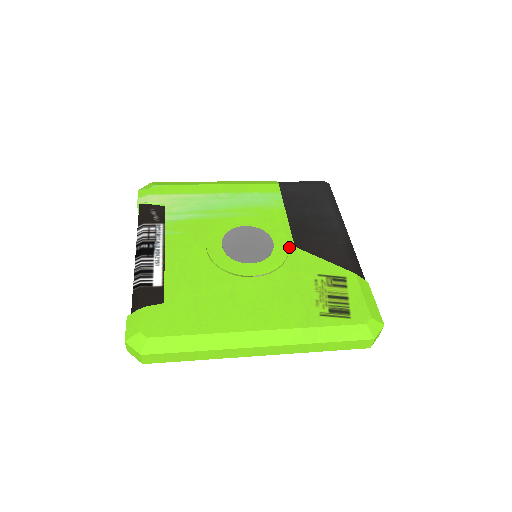
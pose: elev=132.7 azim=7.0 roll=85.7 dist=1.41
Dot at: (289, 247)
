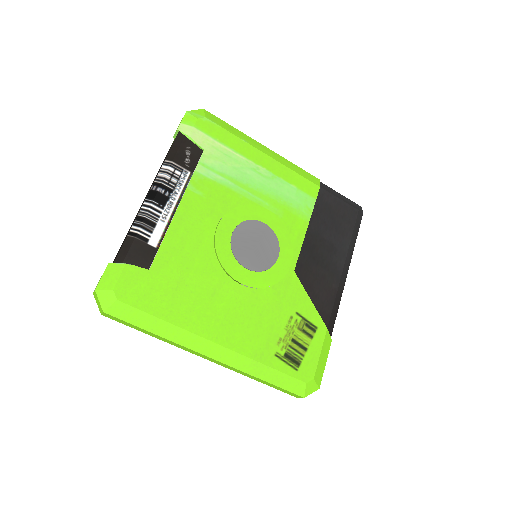
Dot at: (289, 269)
